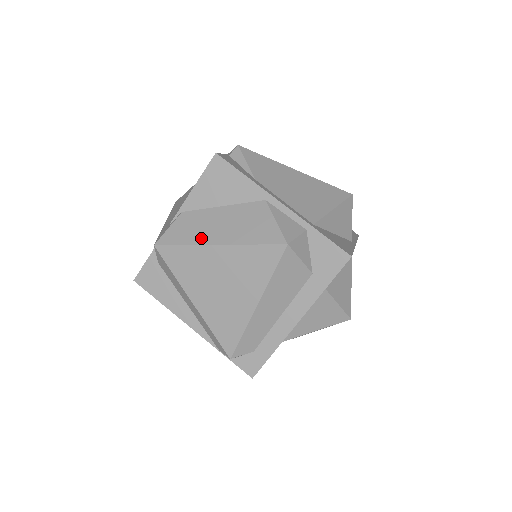
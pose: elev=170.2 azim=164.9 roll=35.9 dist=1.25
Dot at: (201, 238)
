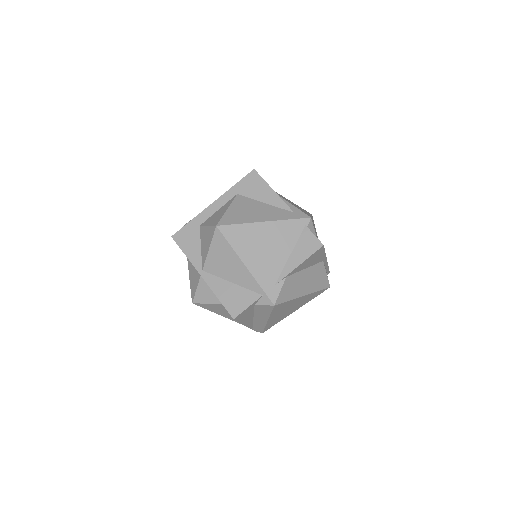
Dot at: (297, 294)
